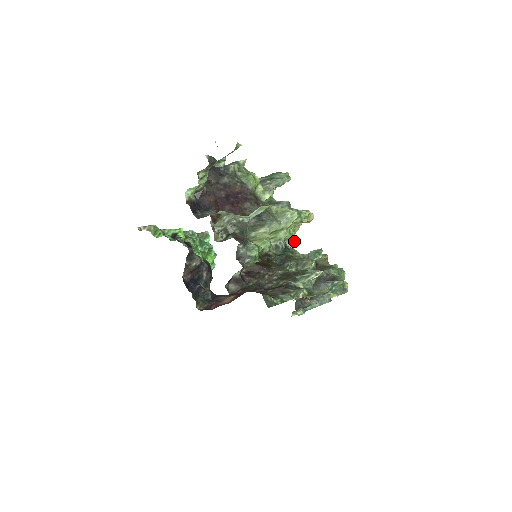
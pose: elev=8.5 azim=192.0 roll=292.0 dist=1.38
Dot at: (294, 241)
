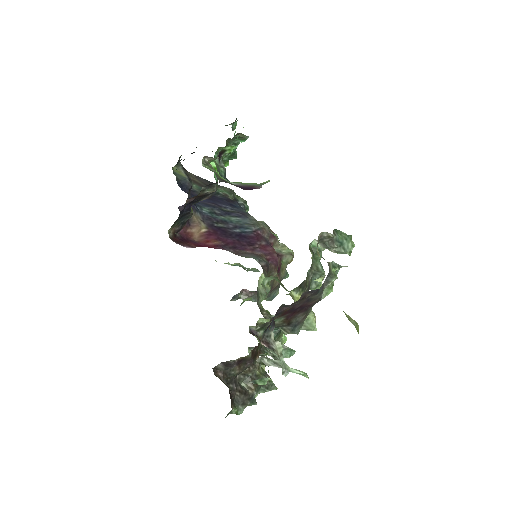
Dot at: occluded
